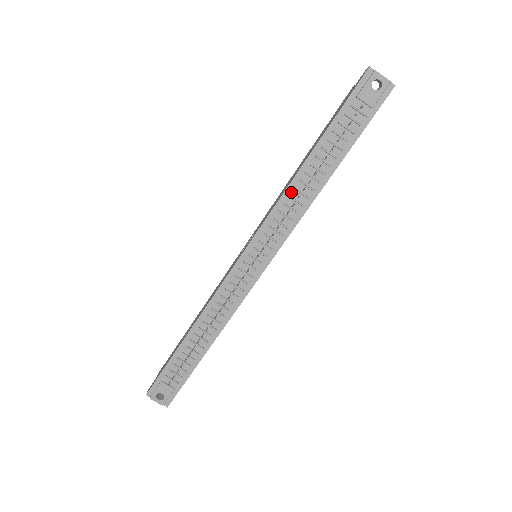
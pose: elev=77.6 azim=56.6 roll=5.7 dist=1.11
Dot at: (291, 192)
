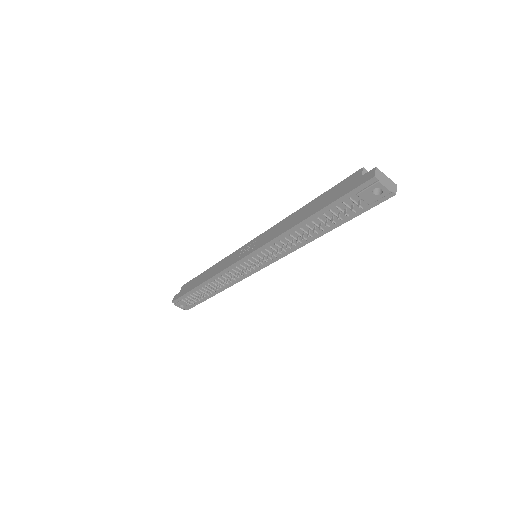
Dot at: (287, 236)
